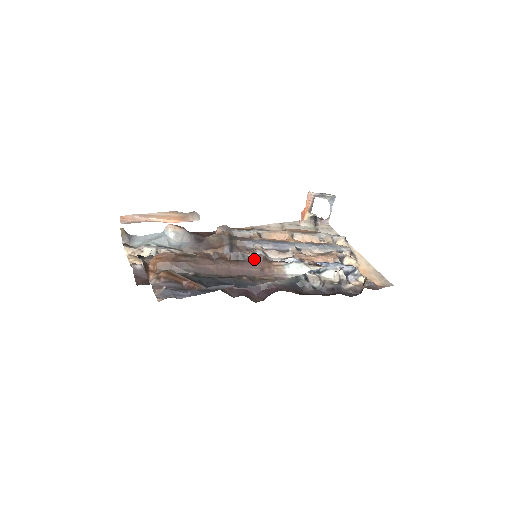
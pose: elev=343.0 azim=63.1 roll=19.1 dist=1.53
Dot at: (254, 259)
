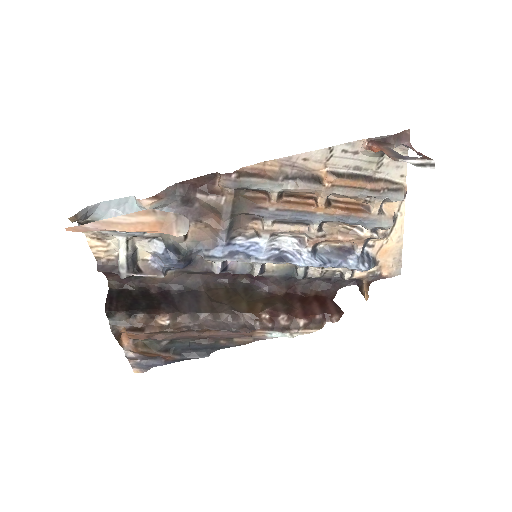
Dot at: (237, 332)
